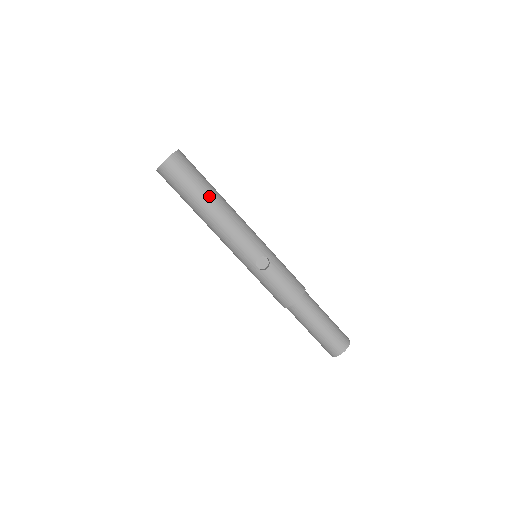
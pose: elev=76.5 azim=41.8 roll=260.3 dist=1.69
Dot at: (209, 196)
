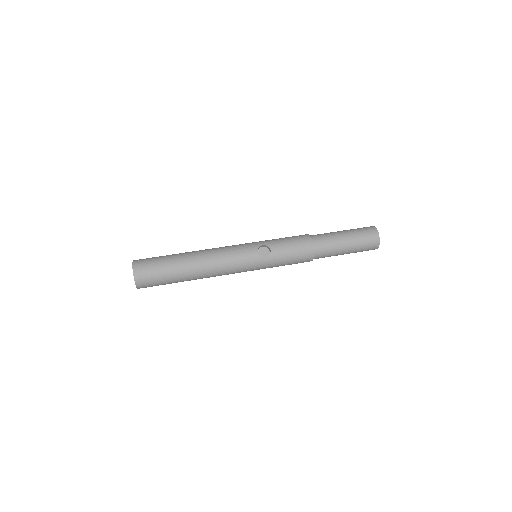
Dot at: (183, 258)
